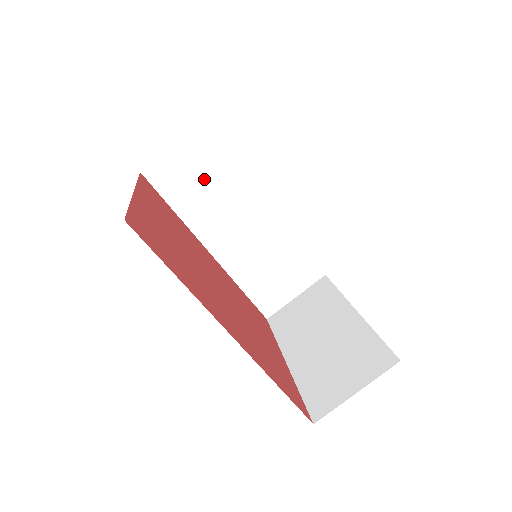
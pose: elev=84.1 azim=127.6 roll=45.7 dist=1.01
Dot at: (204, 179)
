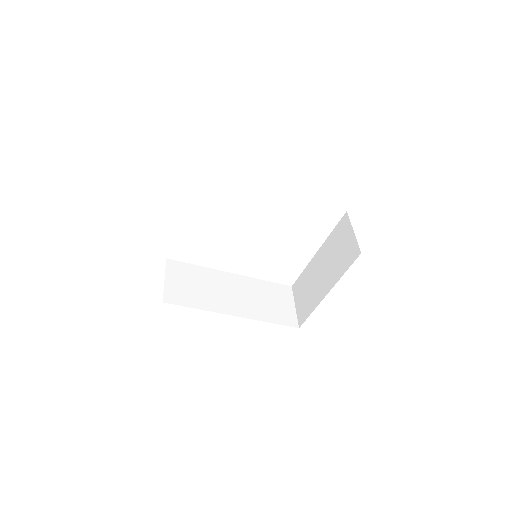
Dot at: (193, 284)
